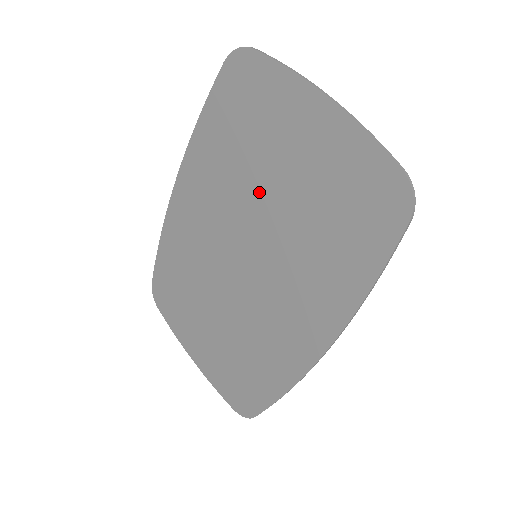
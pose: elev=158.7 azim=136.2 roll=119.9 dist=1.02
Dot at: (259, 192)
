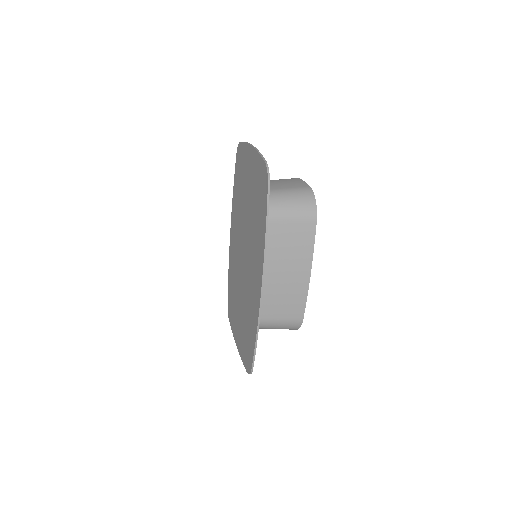
Dot at: (244, 209)
